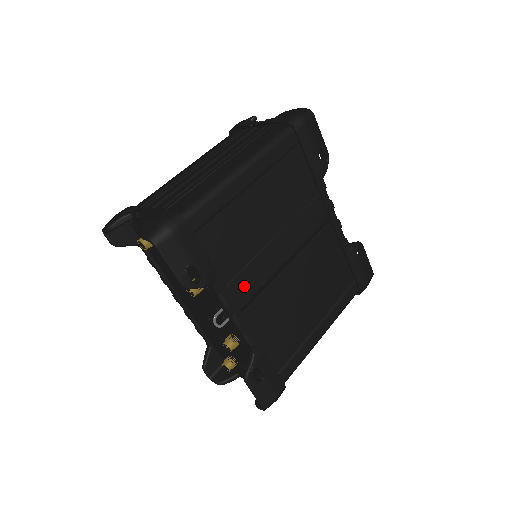
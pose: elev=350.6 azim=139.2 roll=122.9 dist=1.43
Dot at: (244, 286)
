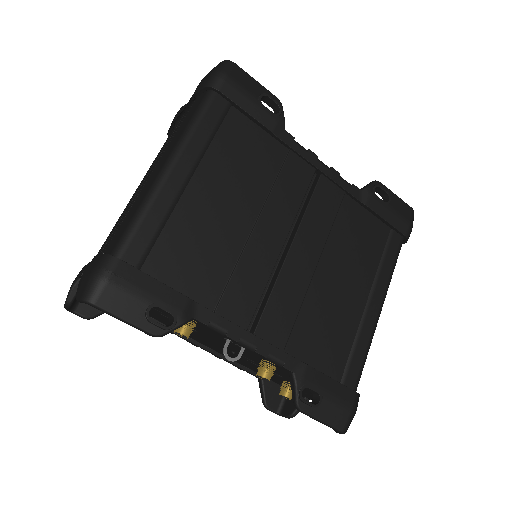
Dot at: (240, 300)
